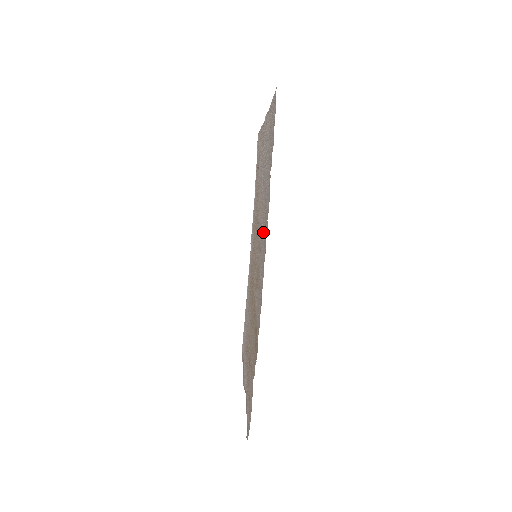
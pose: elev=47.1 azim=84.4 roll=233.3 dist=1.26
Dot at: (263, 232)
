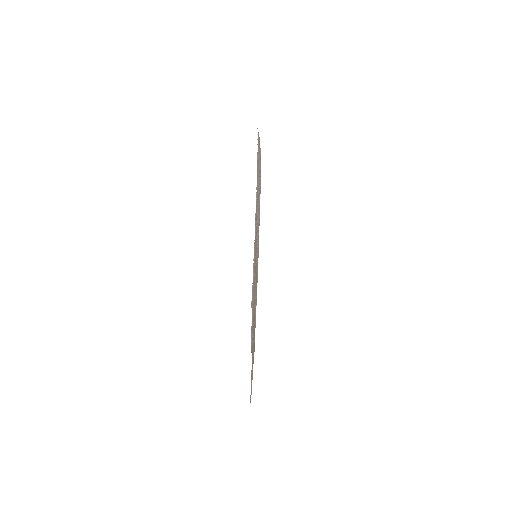
Dot at: occluded
